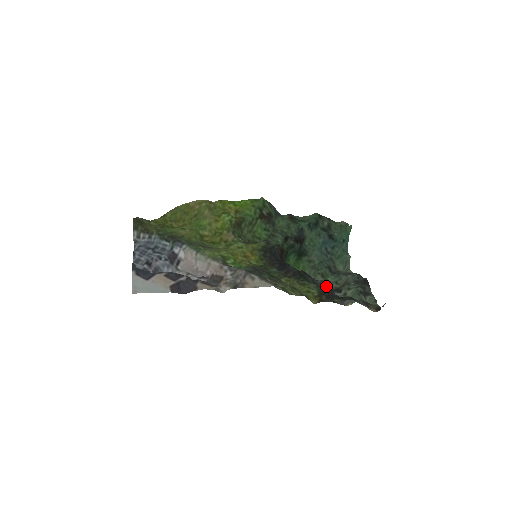
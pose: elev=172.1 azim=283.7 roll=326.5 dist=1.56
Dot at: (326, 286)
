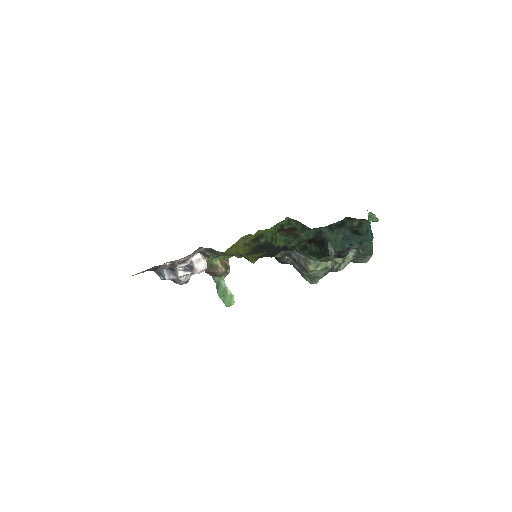
Dot at: (275, 249)
